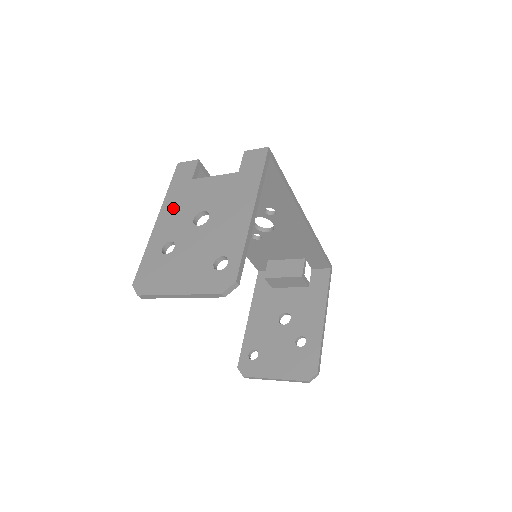
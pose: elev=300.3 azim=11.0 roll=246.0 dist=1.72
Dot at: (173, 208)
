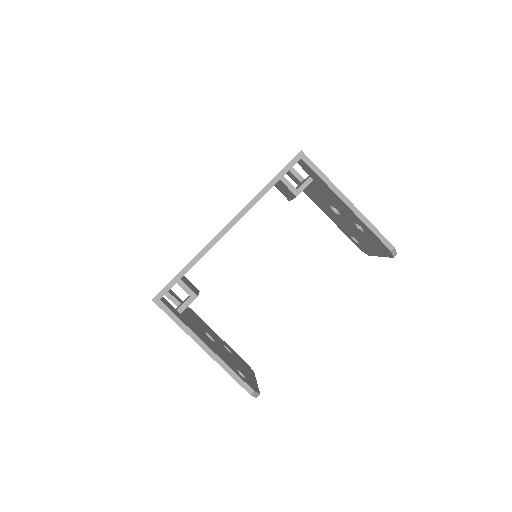
Dot at: occluded
